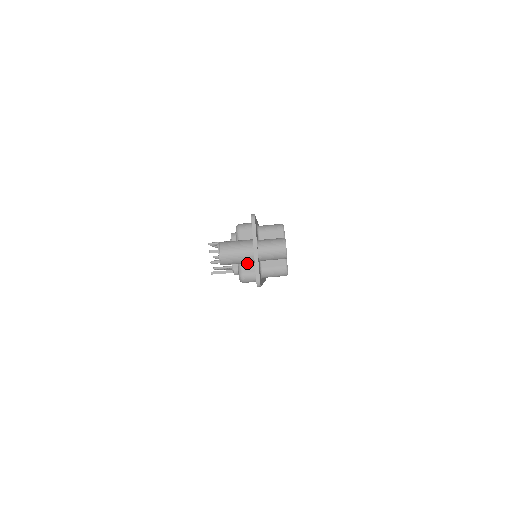
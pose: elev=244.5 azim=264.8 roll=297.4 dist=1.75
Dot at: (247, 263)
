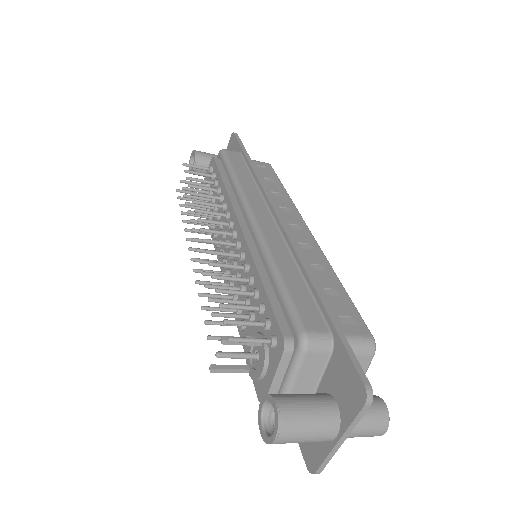
Dot at: occluded
